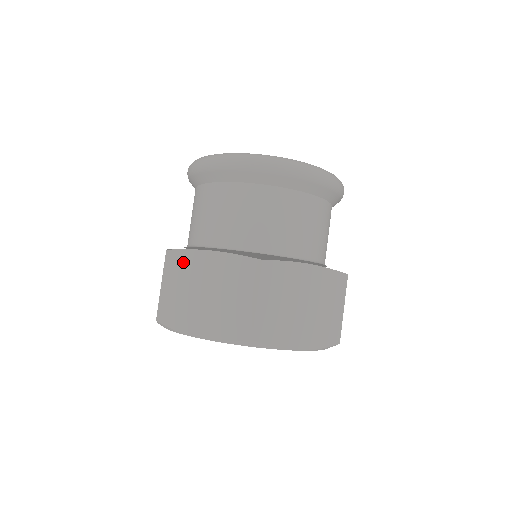
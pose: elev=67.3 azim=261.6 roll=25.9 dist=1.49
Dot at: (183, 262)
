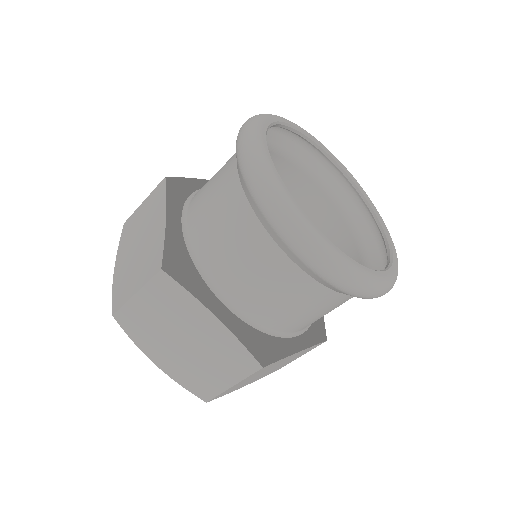
Dot at: (175, 298)
